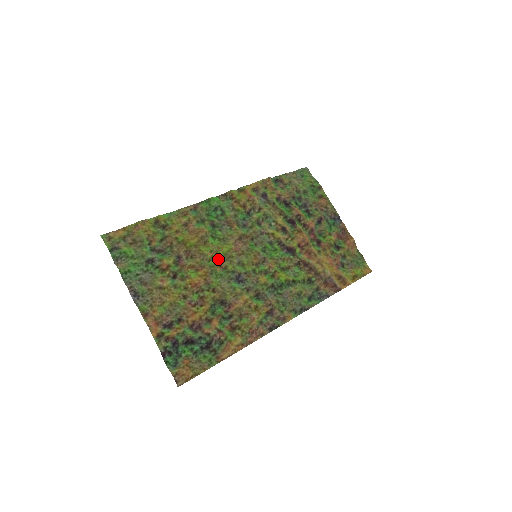
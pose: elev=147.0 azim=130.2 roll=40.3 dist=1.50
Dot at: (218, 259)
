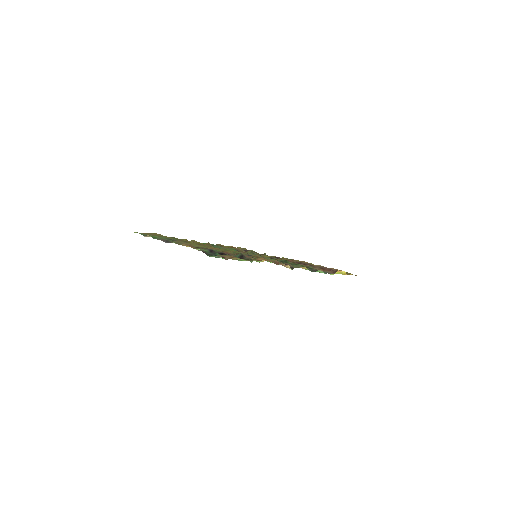
Dot at: (226, 249)
